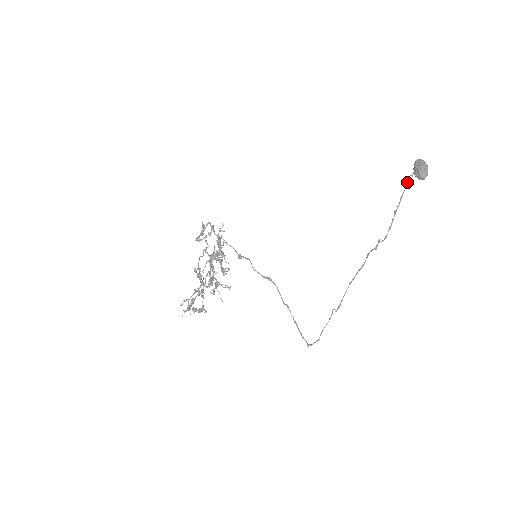
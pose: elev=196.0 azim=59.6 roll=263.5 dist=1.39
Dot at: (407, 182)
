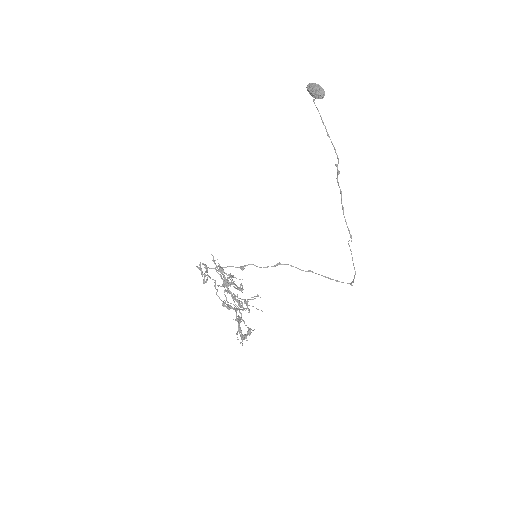
Dot at: occluded
